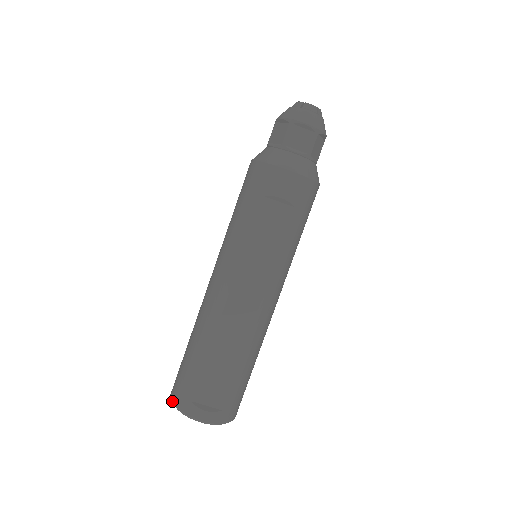
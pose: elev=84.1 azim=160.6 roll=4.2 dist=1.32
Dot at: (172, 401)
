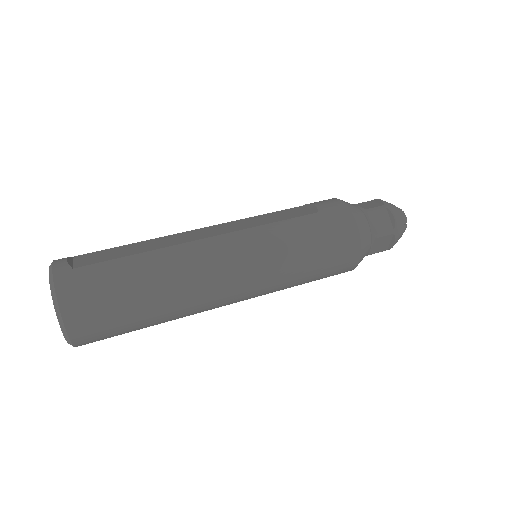
Dot at: occluded
